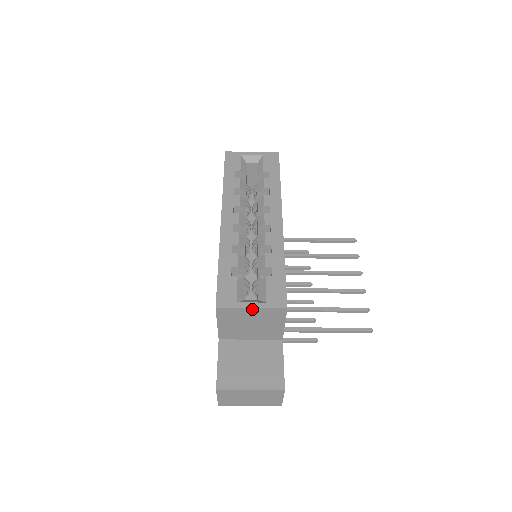
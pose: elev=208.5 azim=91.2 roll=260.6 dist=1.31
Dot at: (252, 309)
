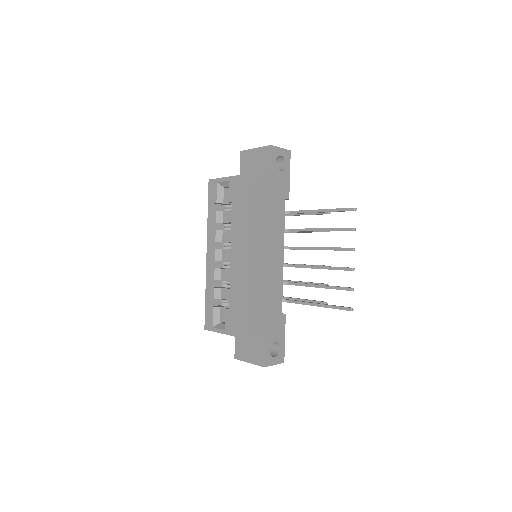
Dot at: occluded
